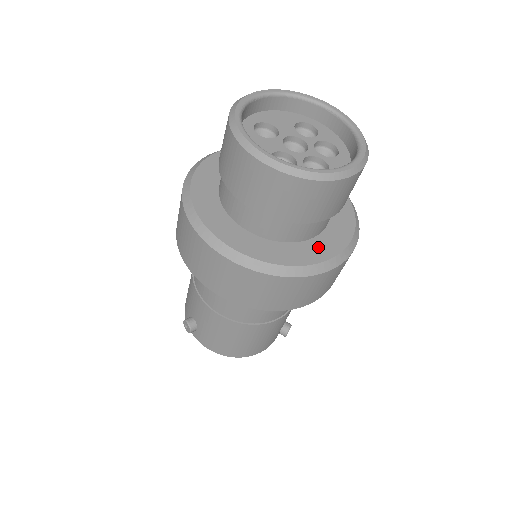
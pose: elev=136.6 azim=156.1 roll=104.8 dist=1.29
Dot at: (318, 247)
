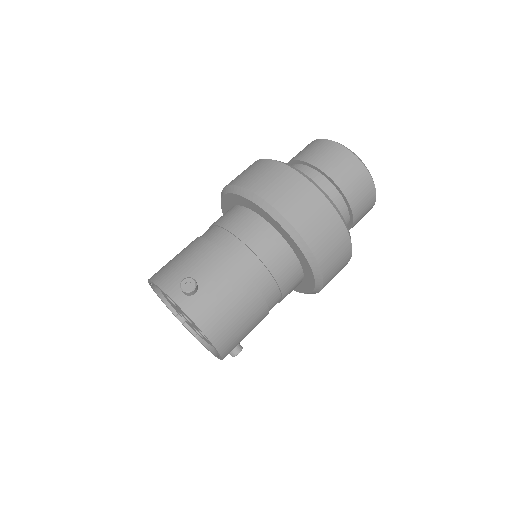
Dot at: occluded
